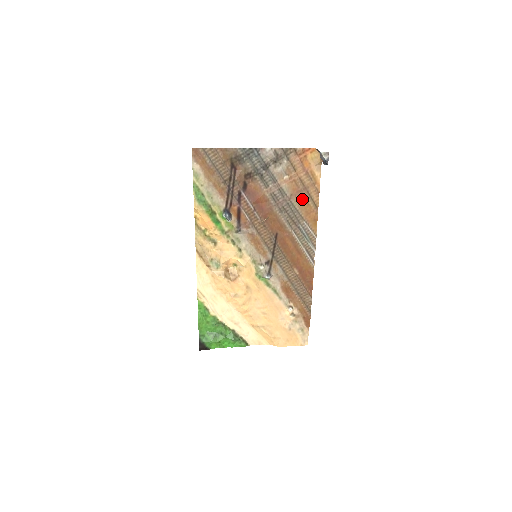
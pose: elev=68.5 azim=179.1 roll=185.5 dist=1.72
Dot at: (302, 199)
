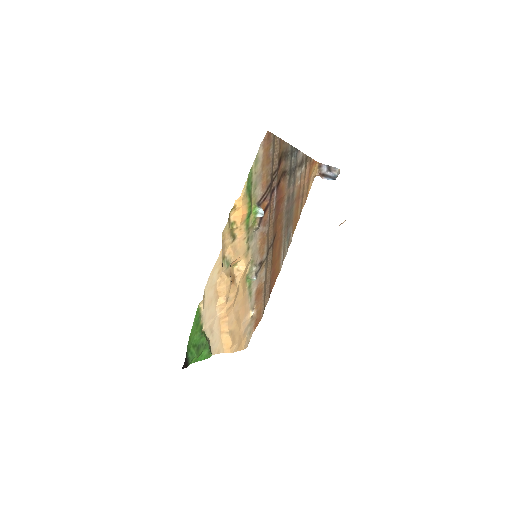
Dot at: (297, 205)
